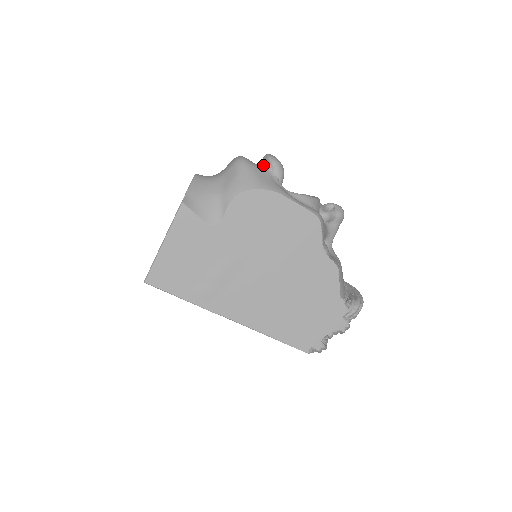
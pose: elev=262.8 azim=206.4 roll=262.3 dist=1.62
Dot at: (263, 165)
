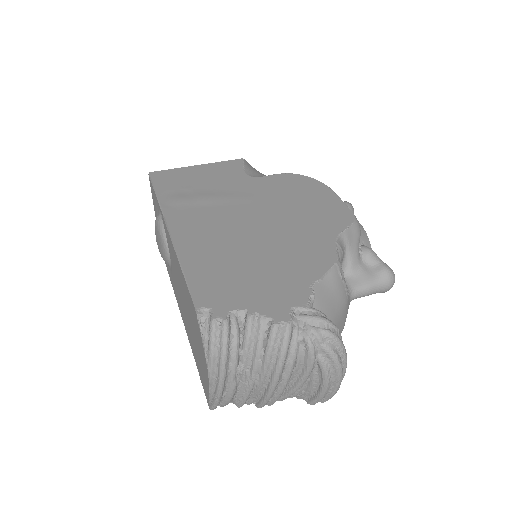
Dot at: occluded
